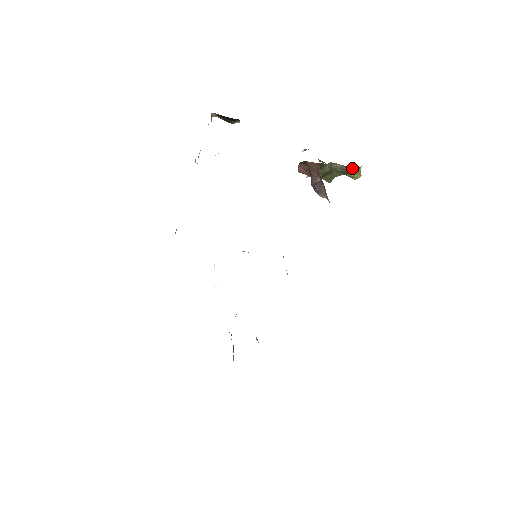
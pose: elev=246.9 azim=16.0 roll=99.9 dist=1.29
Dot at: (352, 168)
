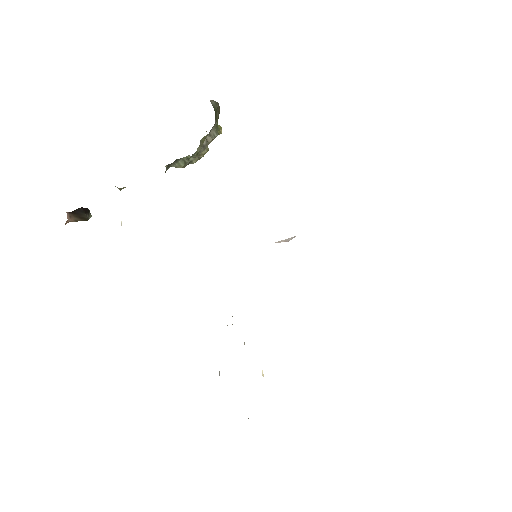
Dot at: (218, 104)
